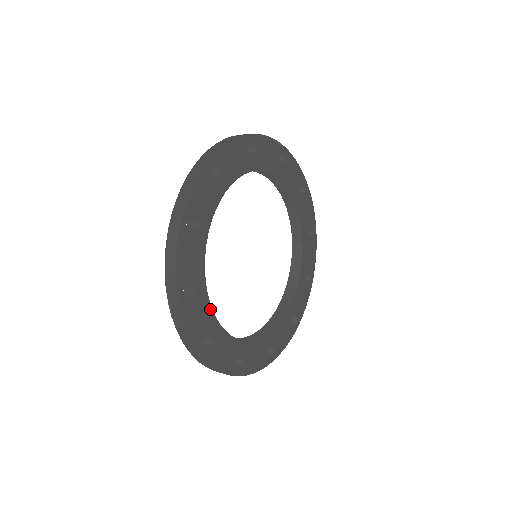
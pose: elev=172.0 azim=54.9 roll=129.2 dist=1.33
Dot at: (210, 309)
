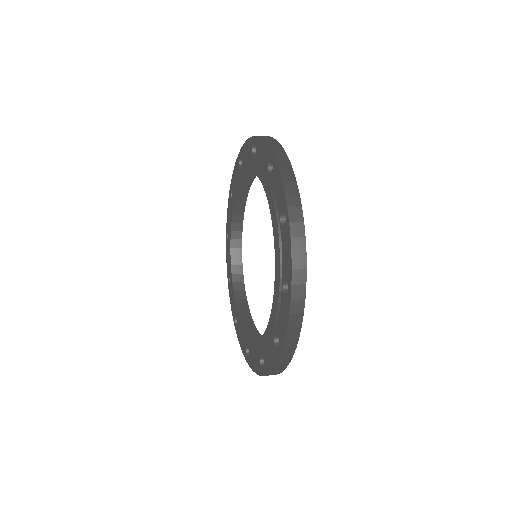
Dot at: occluded
